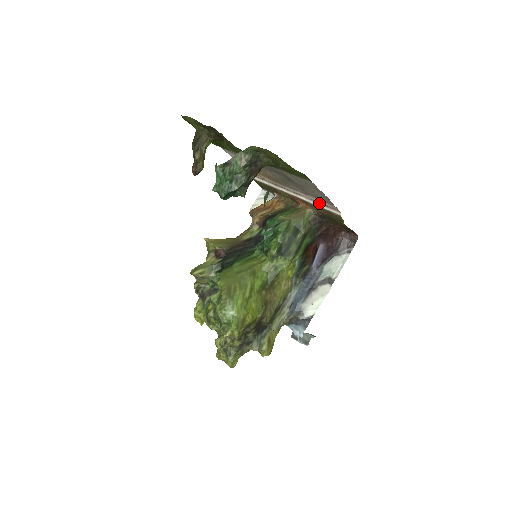
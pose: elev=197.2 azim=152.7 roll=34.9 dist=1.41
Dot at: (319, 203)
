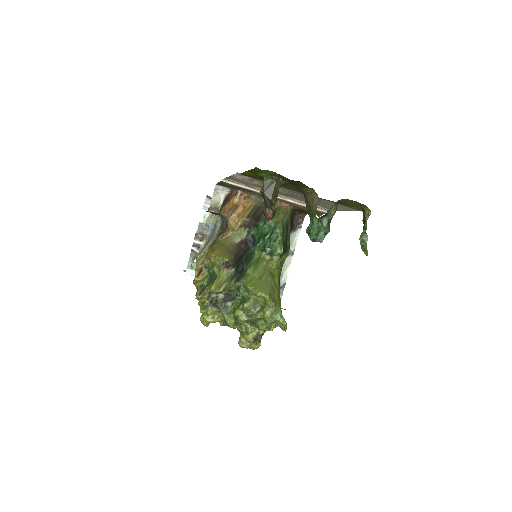
Dot at: occluded
